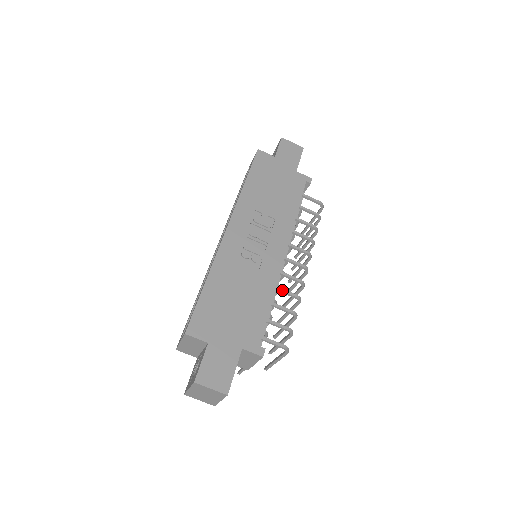
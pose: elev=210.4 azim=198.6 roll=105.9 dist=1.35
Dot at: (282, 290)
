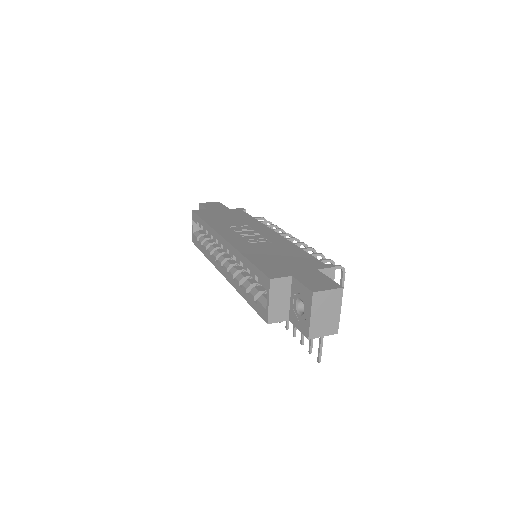
Dot at: occluded
